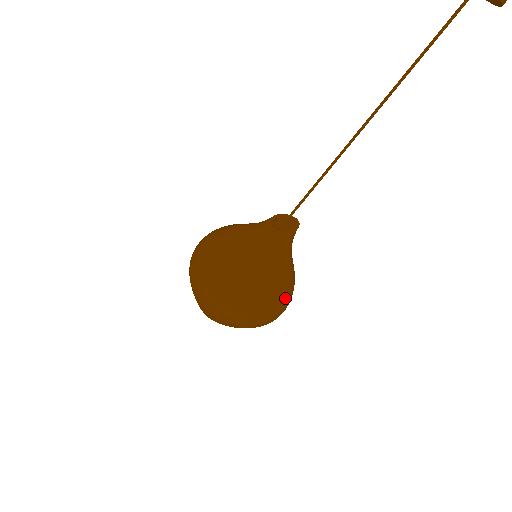
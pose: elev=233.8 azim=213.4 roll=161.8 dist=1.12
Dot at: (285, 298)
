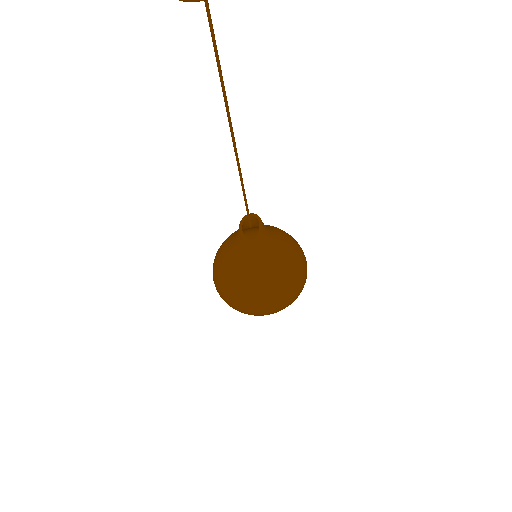
Dot at: (298, 247)
